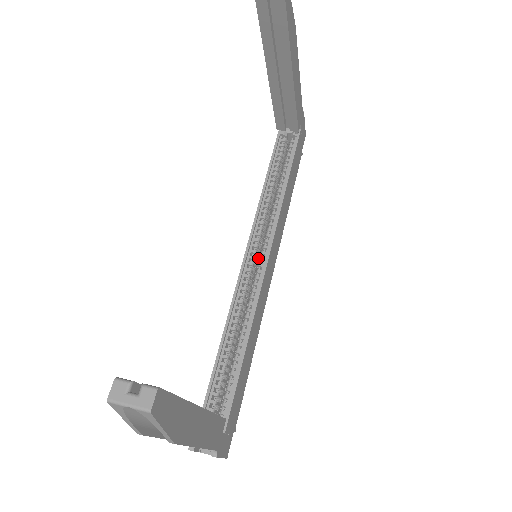
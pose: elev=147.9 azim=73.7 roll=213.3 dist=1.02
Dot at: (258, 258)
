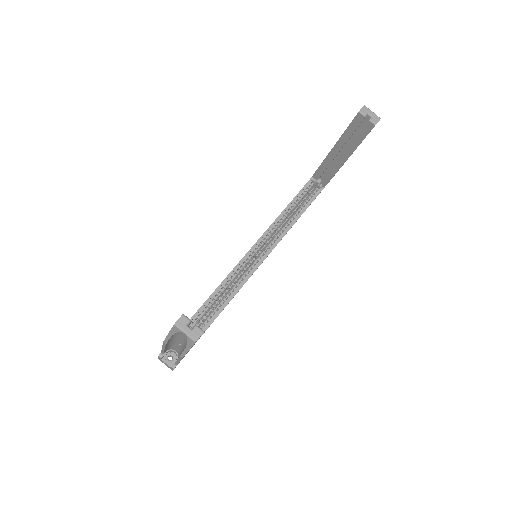
Dot at: (255, 256)
